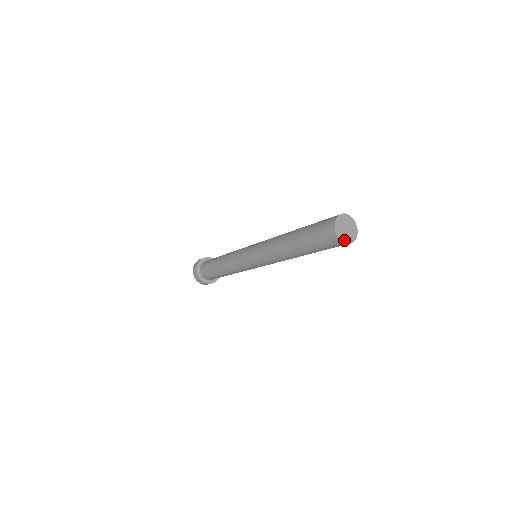
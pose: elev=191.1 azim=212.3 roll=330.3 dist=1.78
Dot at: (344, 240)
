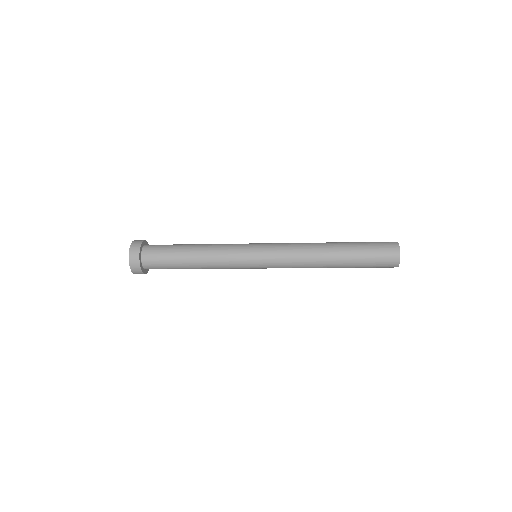
Dot at: occluded
